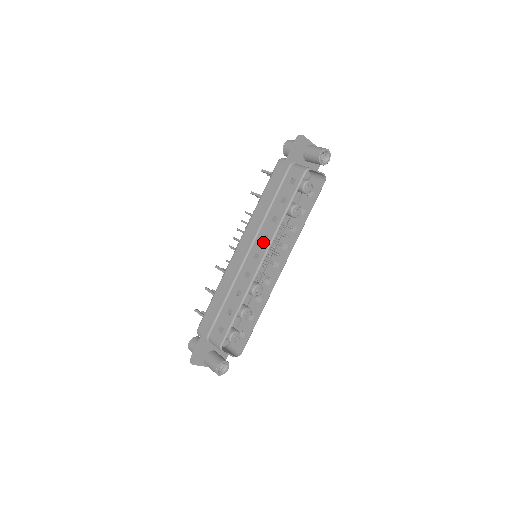
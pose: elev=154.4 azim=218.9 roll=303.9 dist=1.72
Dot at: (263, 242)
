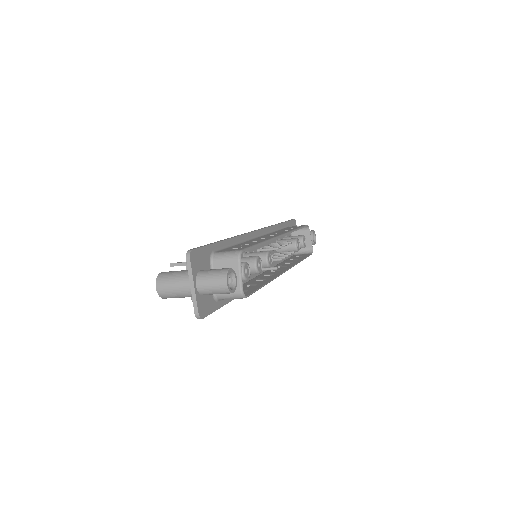
Dot at: (277, 233)
